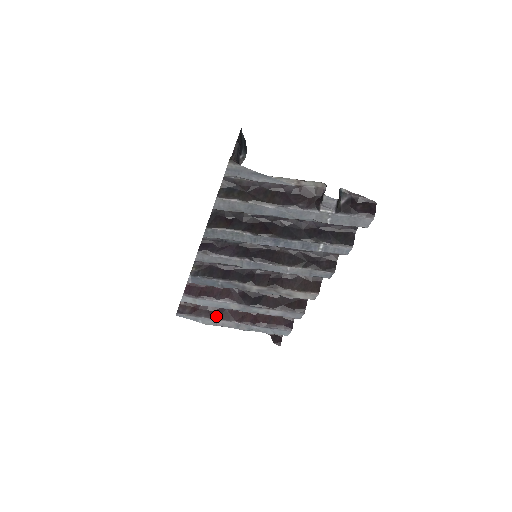
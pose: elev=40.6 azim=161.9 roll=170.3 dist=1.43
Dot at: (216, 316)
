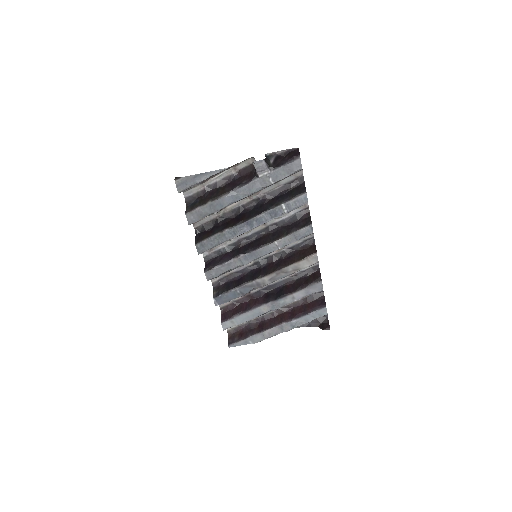
Dot at: (260, 330)
